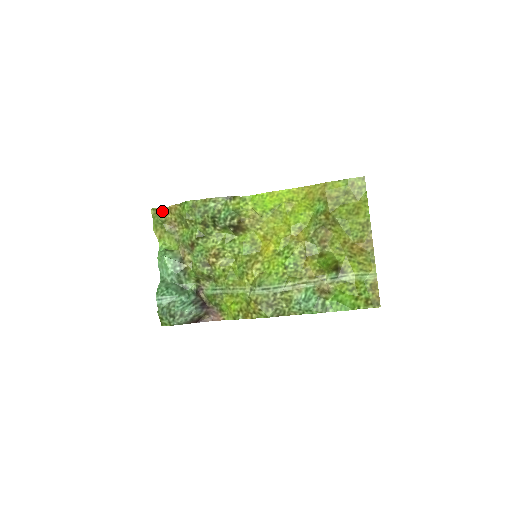
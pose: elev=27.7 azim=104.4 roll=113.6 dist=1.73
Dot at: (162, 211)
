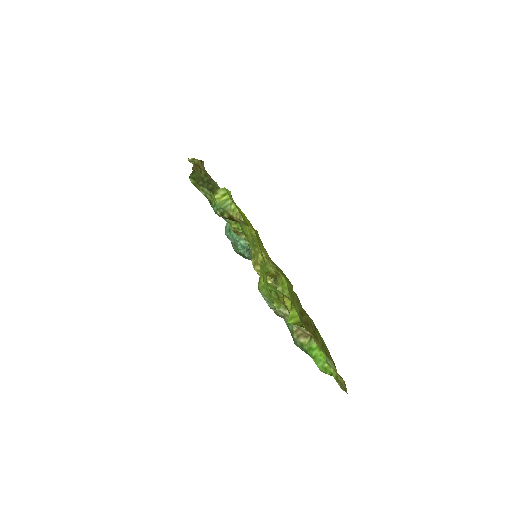
Dot at: occluded
